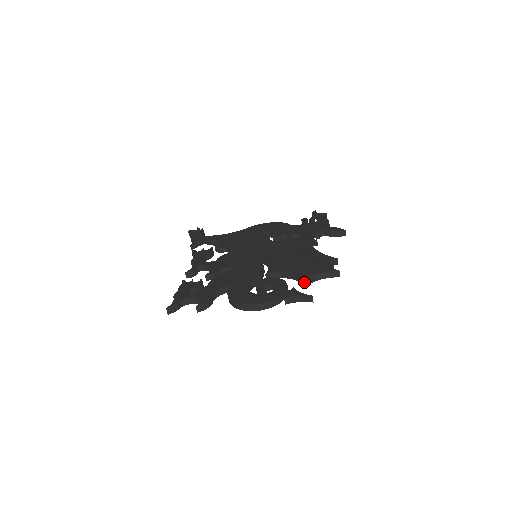
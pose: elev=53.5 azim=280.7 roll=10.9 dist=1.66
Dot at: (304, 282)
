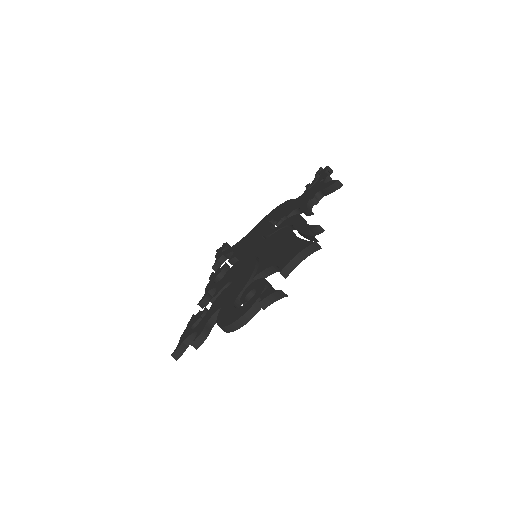
Dot at: (283, 273)
